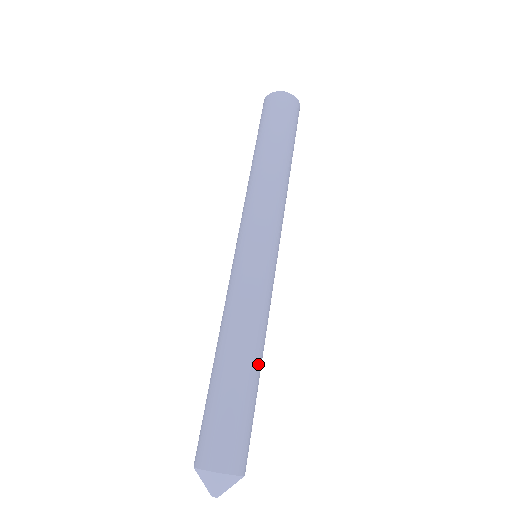
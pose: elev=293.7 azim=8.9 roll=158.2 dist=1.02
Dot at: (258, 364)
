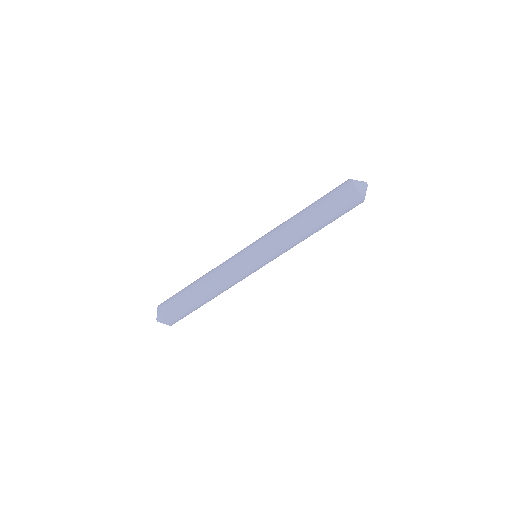
Dot at: (211, 299)
